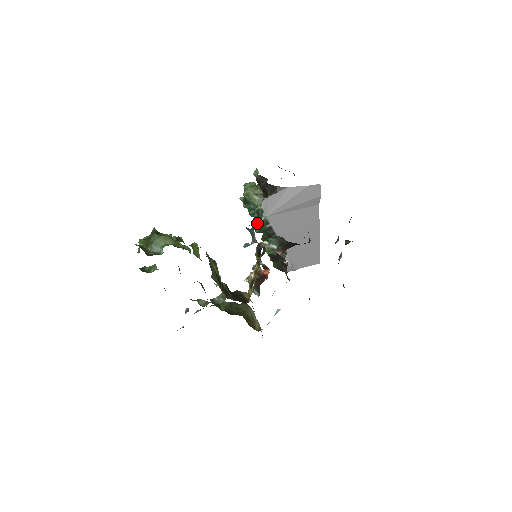
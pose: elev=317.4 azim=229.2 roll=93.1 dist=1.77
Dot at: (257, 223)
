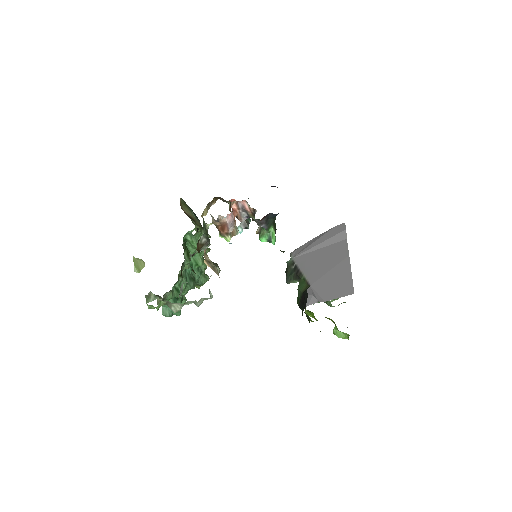
Dot at: (286, 269)
